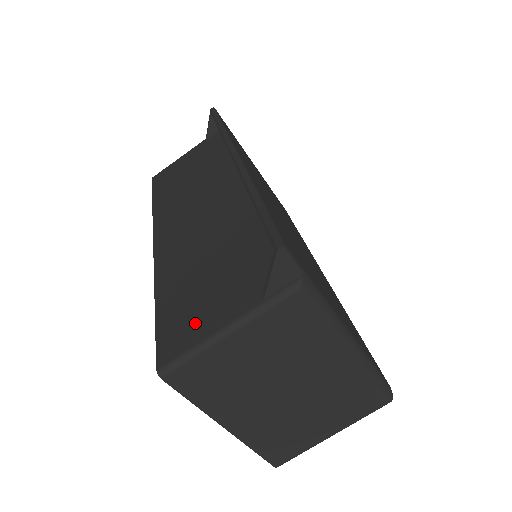
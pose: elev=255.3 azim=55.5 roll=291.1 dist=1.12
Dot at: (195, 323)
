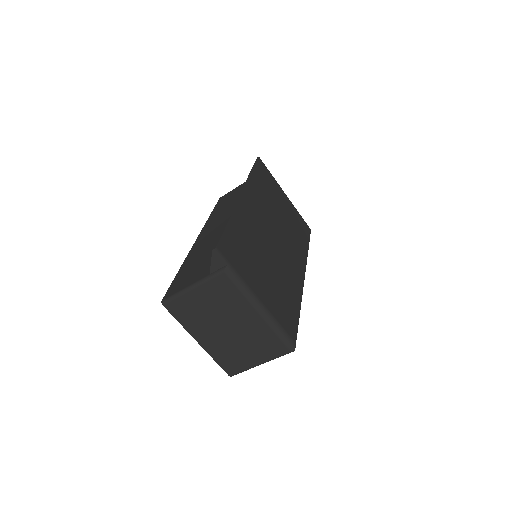
Dot at: (184, 282)
